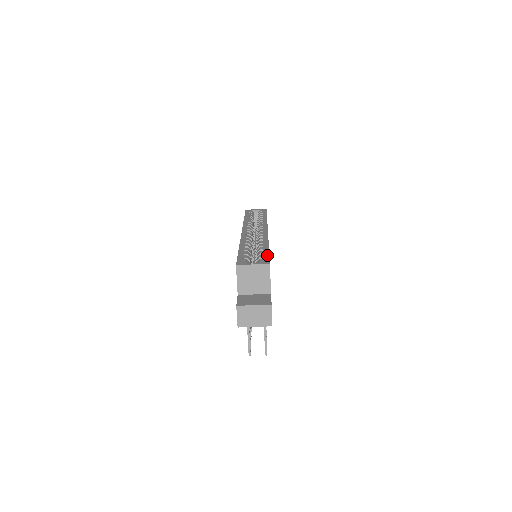
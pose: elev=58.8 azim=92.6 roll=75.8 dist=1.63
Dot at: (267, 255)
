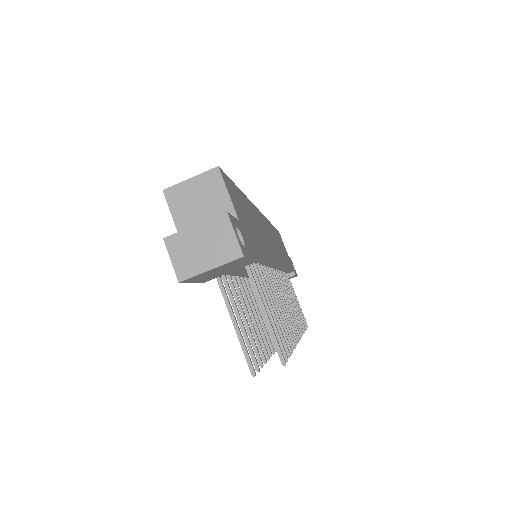
Dot at: occluded
